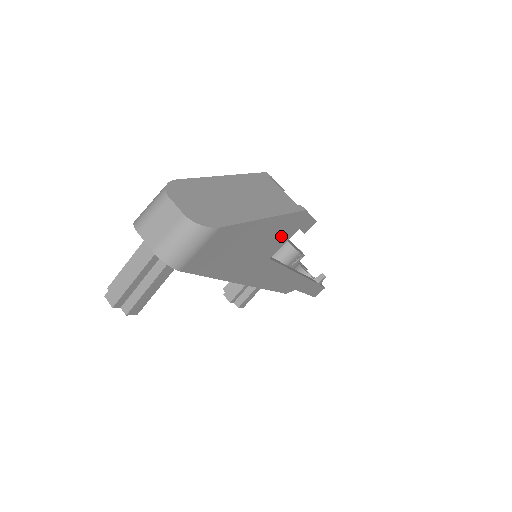
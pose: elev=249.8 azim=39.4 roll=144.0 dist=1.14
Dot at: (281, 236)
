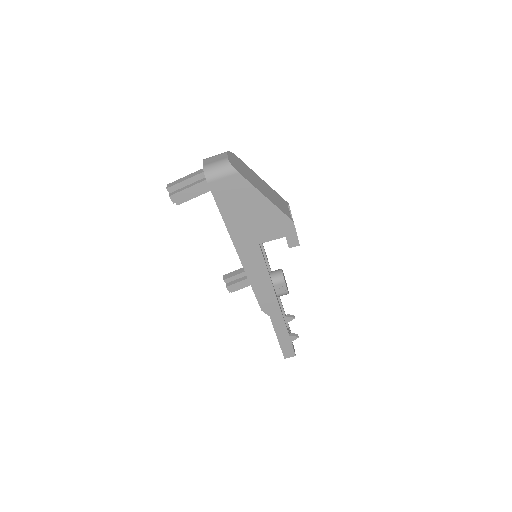
Dot at: (272, 229)
